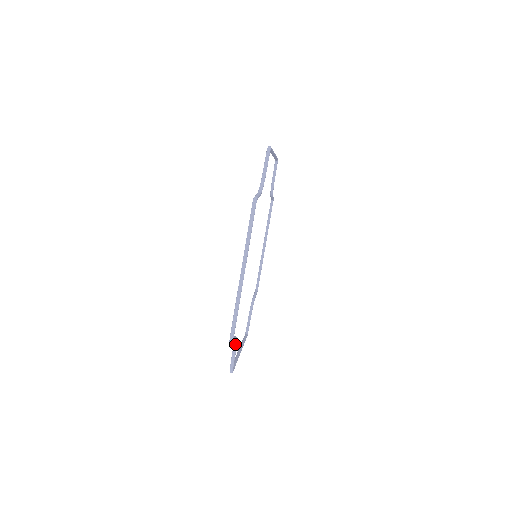
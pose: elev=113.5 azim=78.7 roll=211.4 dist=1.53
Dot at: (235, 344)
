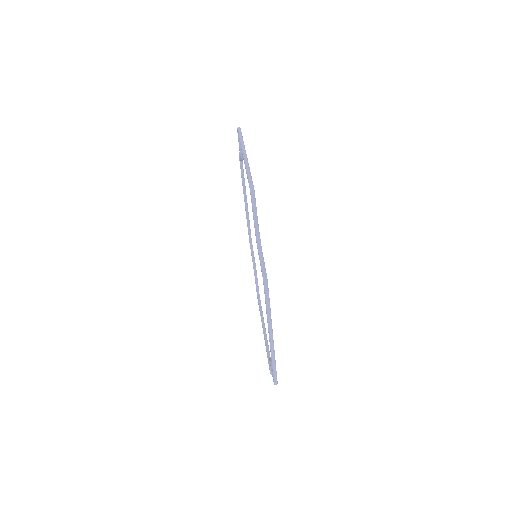
Dot at: occluded
